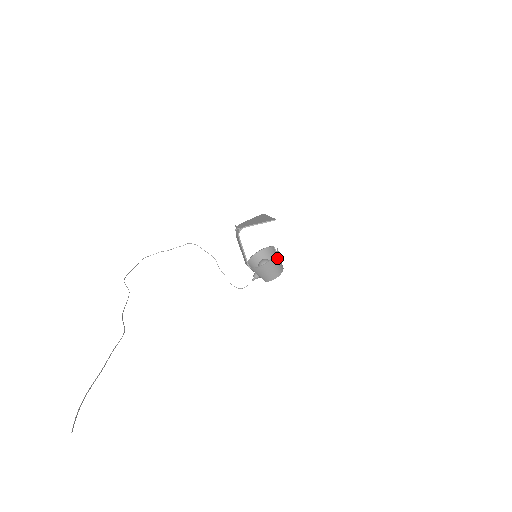
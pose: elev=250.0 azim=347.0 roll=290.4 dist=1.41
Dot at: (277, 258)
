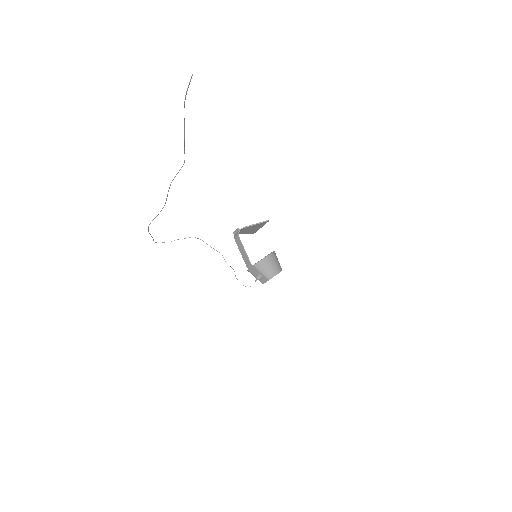
Dot at: (275, 255)
